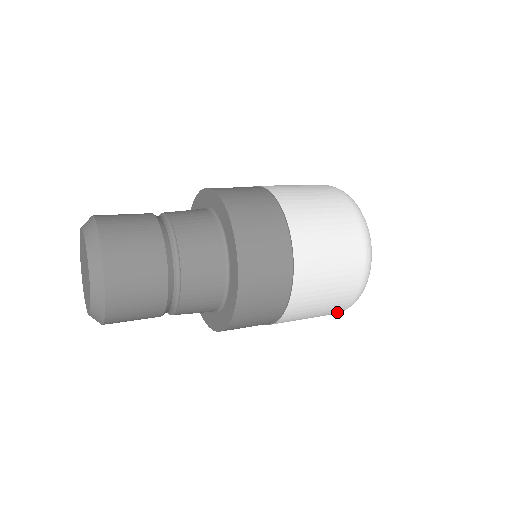
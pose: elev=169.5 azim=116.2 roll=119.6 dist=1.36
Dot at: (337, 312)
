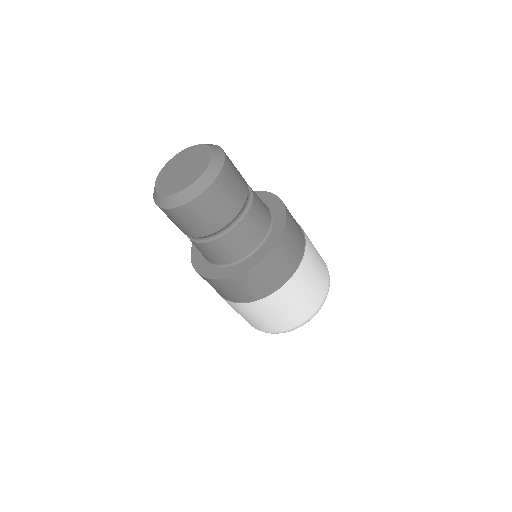
Dot at: (266, 330)
